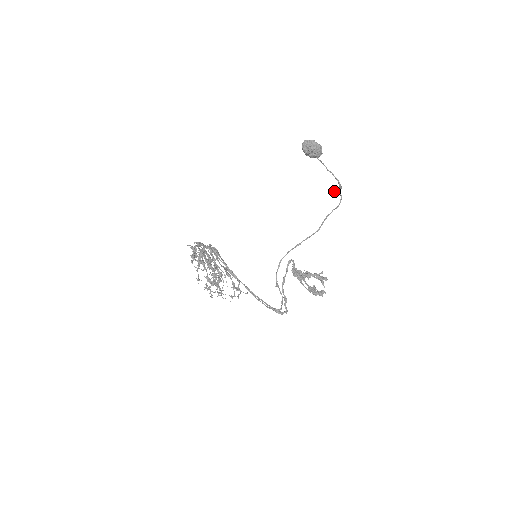
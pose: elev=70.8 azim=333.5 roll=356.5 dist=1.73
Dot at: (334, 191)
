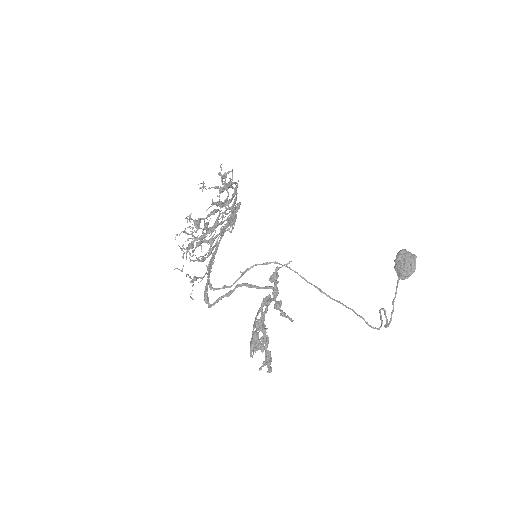
Dot at: (383, 309)
